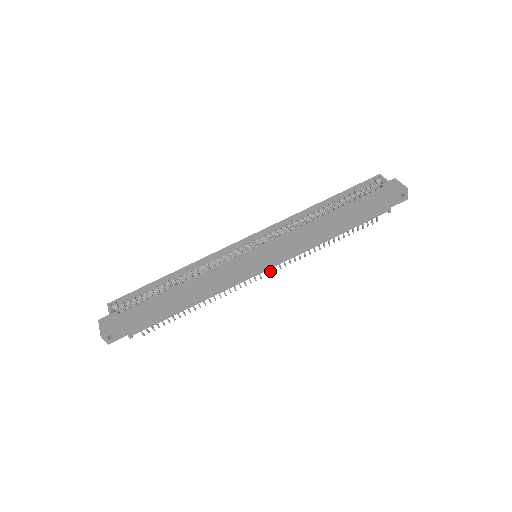
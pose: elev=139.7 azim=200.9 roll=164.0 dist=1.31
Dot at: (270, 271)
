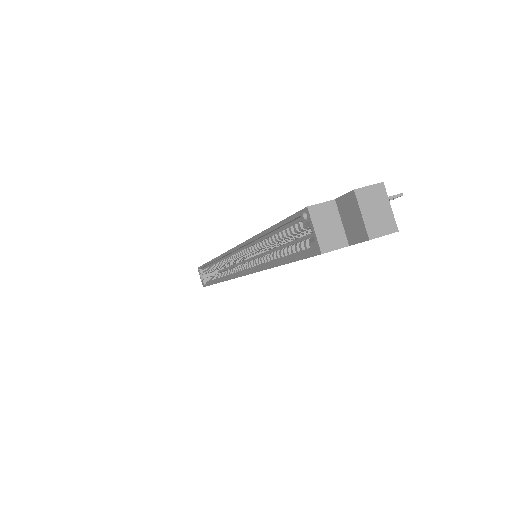
Dot at: occluded
